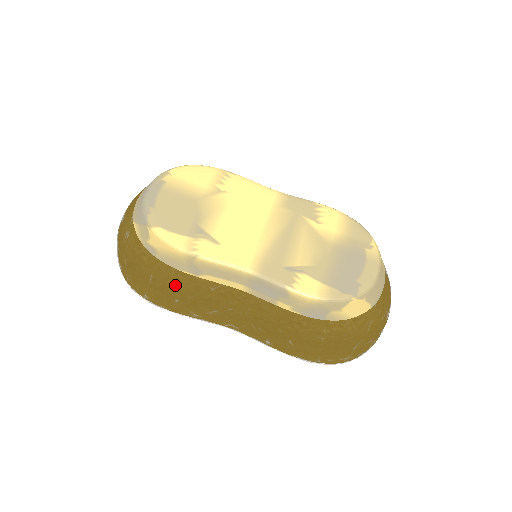
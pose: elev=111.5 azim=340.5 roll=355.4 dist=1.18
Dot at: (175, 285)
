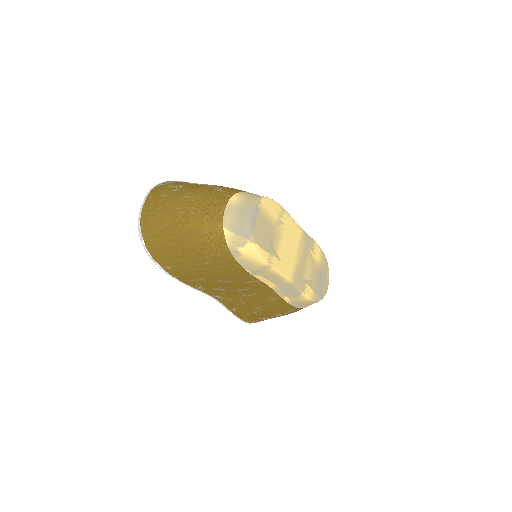
Dot at: (224, 274)
